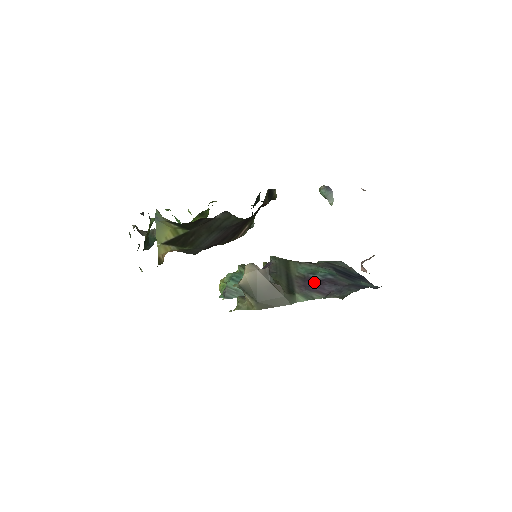
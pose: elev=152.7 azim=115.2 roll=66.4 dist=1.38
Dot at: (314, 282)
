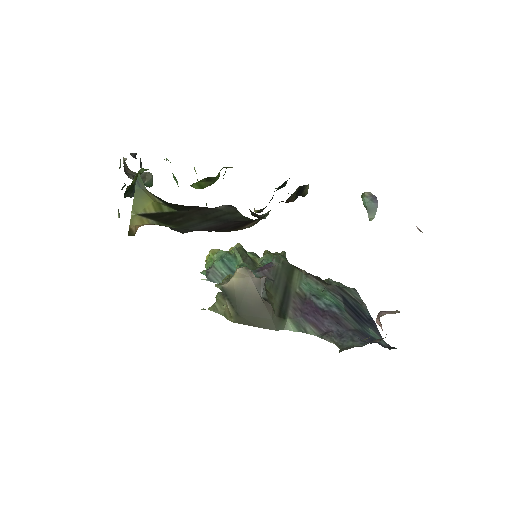
Dot at: (314, 310)
